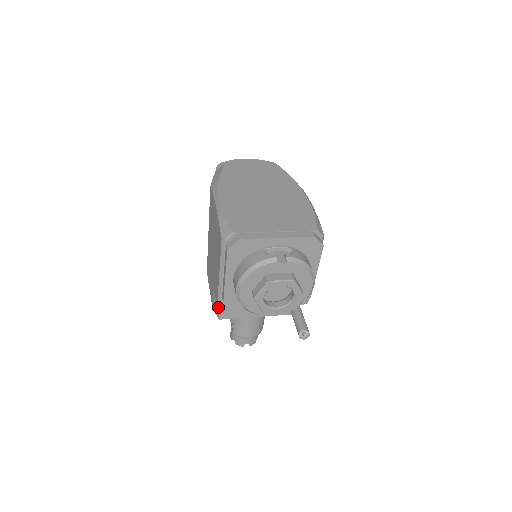
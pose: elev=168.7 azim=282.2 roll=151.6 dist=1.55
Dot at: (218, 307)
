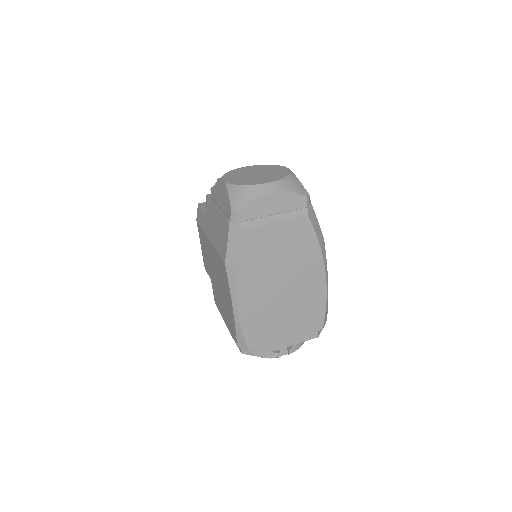
Dot at: occluded
